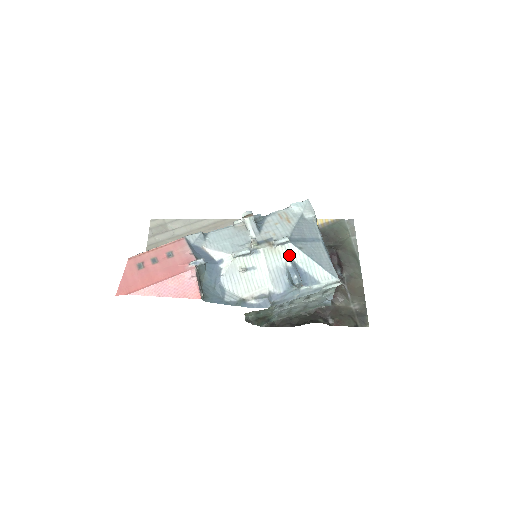
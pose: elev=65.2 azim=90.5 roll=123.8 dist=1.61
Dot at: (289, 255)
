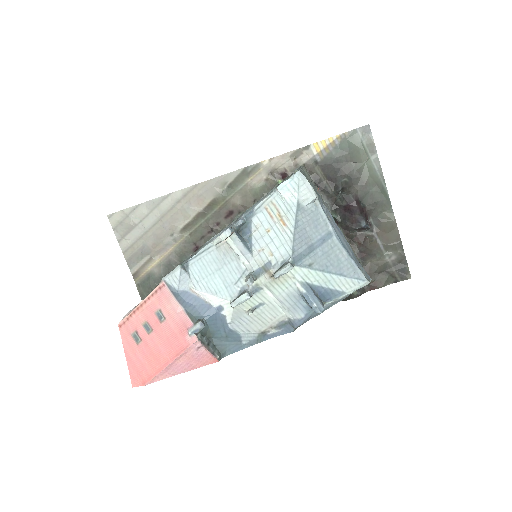
Dot at: (298, 278)
